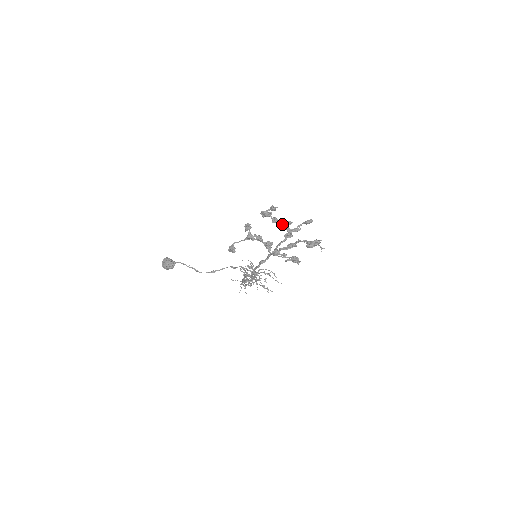
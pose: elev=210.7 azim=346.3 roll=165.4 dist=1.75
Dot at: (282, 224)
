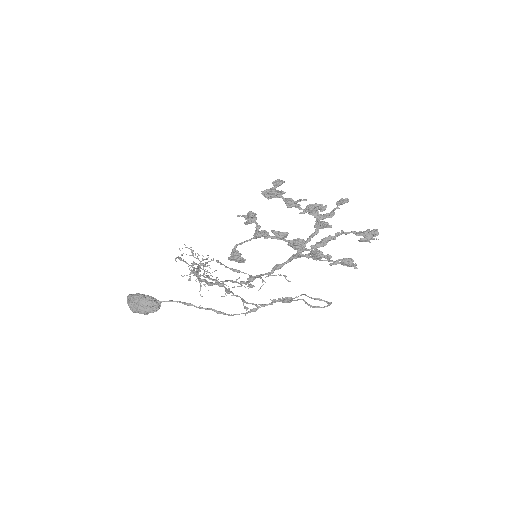
Dot at: (312, 210)
